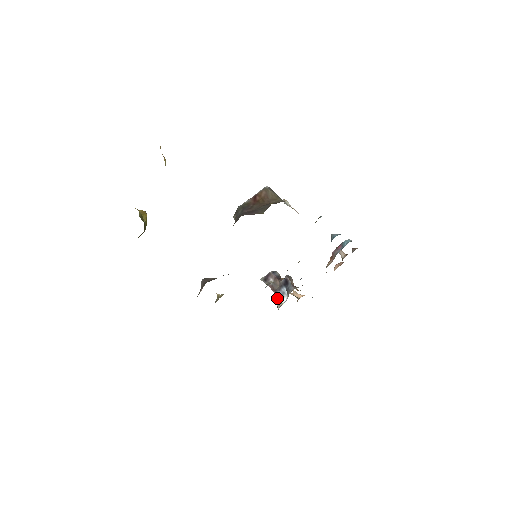
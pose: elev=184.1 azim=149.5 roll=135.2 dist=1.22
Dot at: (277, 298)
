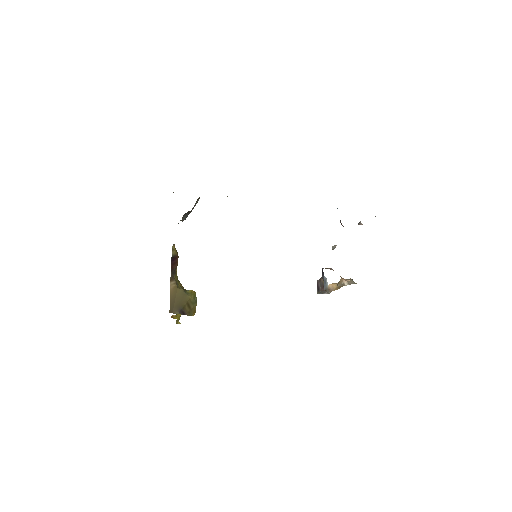
Dot at: (325, 289)
